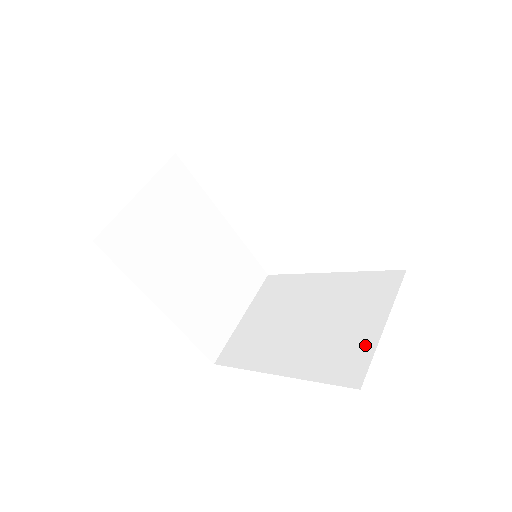
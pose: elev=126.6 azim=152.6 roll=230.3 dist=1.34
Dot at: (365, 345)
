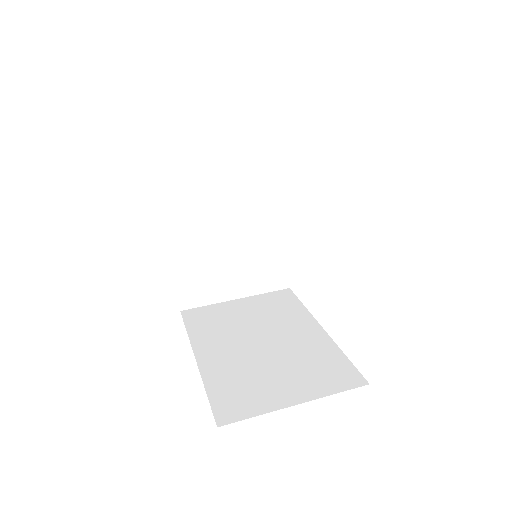
Dot at: (265, 402)
